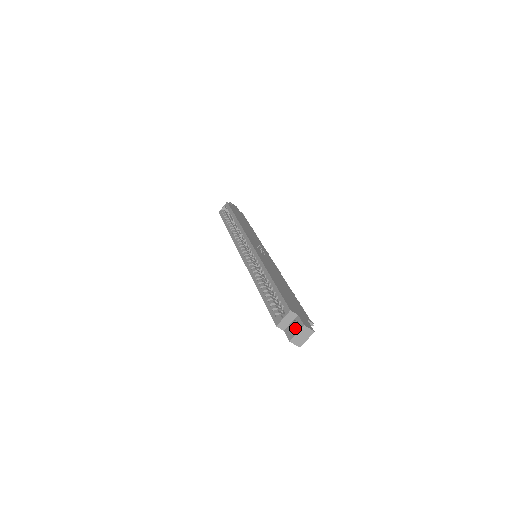
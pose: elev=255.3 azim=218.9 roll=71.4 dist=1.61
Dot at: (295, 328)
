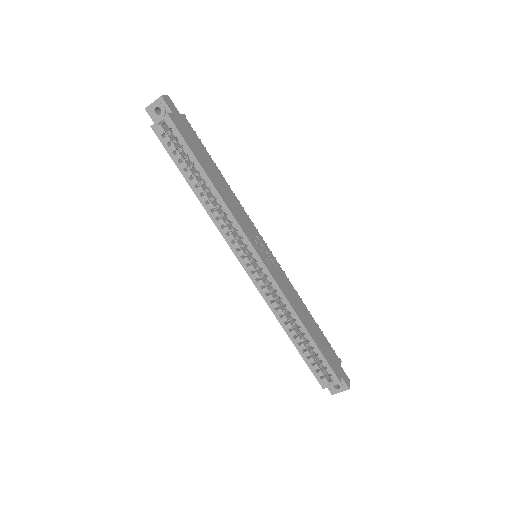
Dot at: (340, 389)
